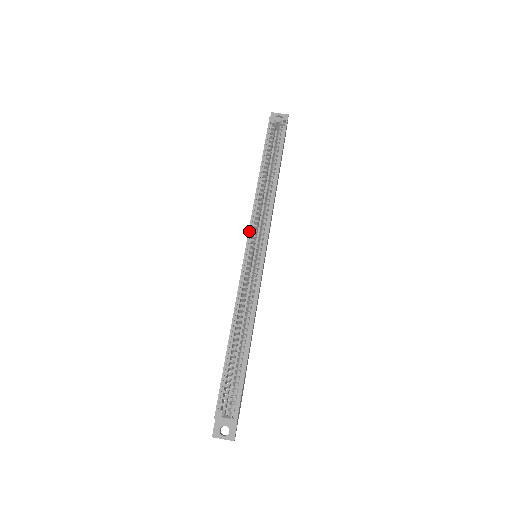
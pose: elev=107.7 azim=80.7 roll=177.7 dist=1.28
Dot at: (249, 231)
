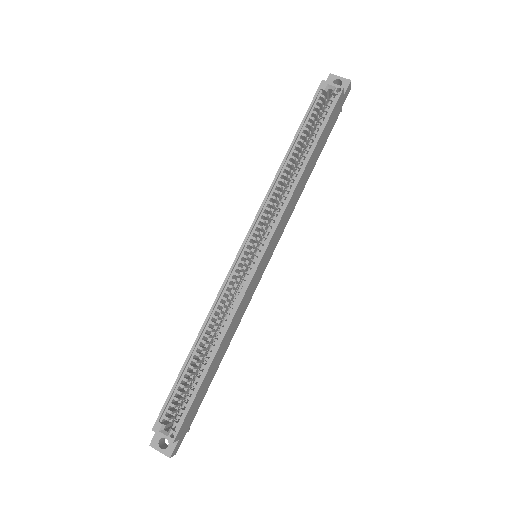
Dot at: (251, 226)
